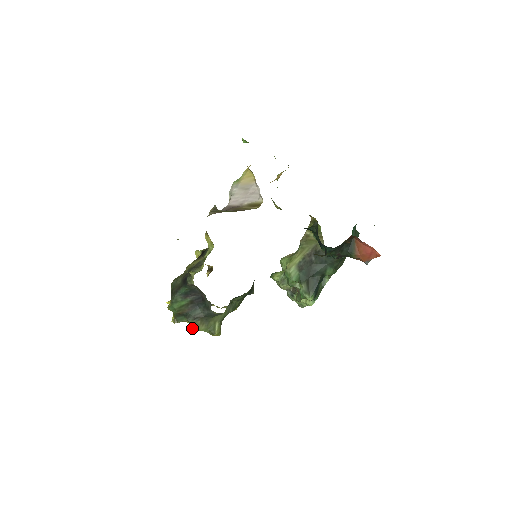
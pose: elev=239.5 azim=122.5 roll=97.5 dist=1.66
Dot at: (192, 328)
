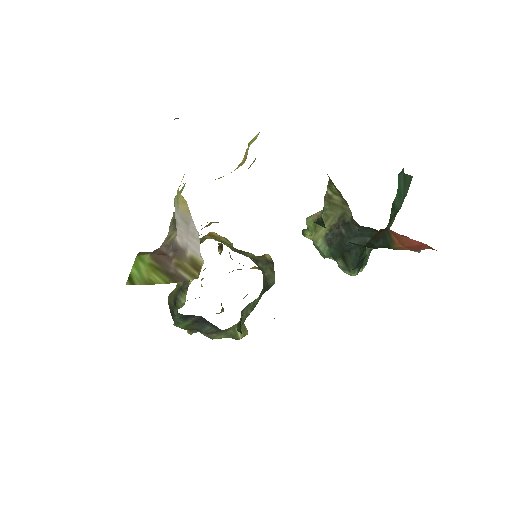
Dot at: occluded
